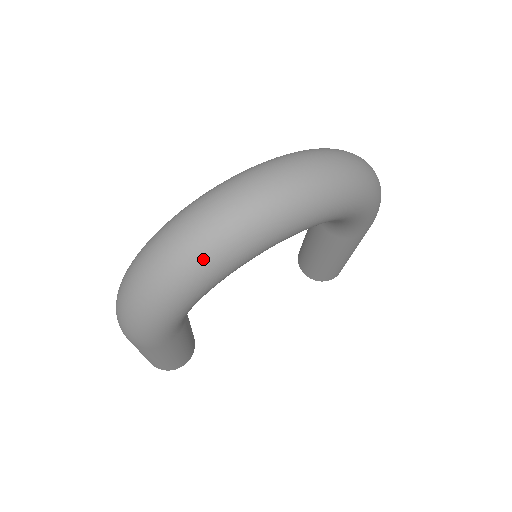
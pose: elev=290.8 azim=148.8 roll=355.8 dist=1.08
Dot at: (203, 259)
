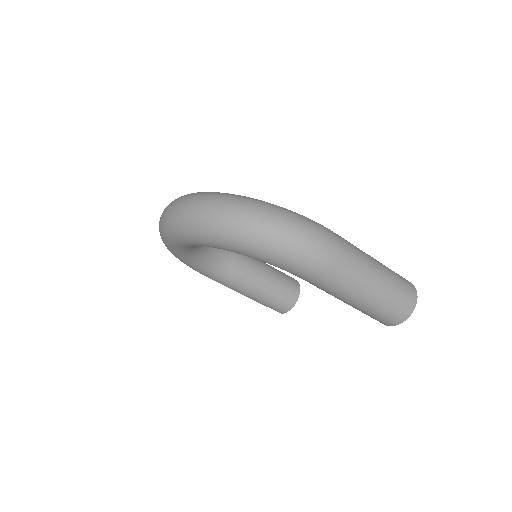
Dot at: occluded
